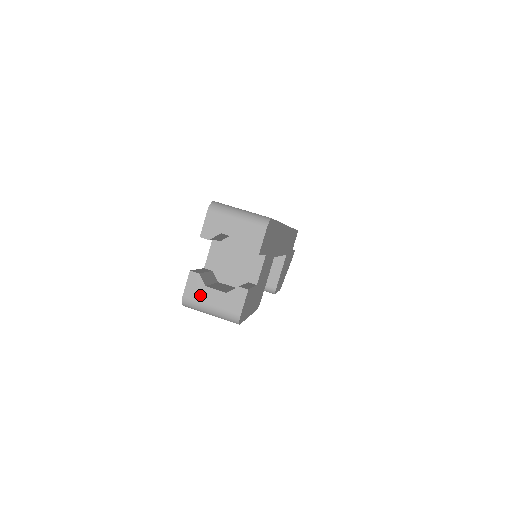
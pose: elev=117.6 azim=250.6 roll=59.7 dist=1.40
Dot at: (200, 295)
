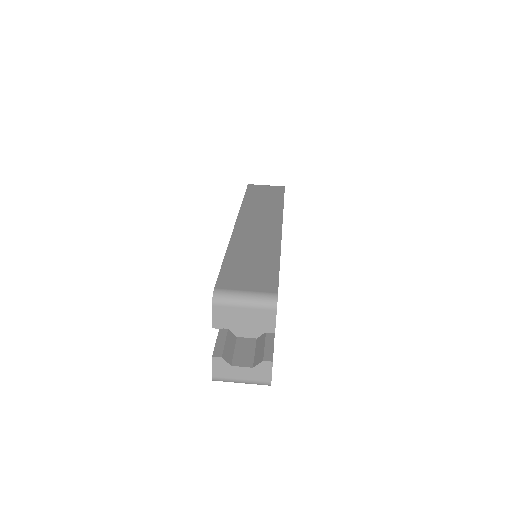
Dot at: (228, 374)
